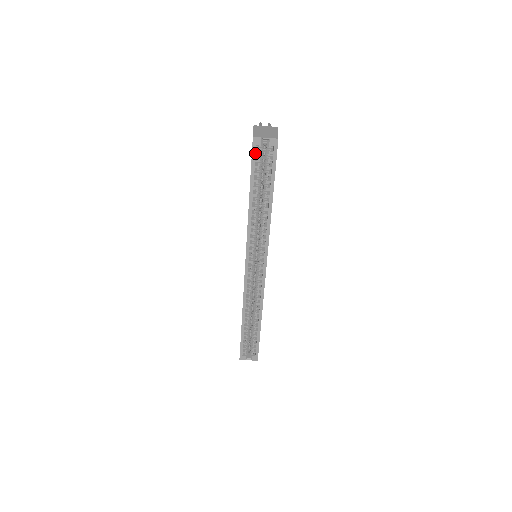
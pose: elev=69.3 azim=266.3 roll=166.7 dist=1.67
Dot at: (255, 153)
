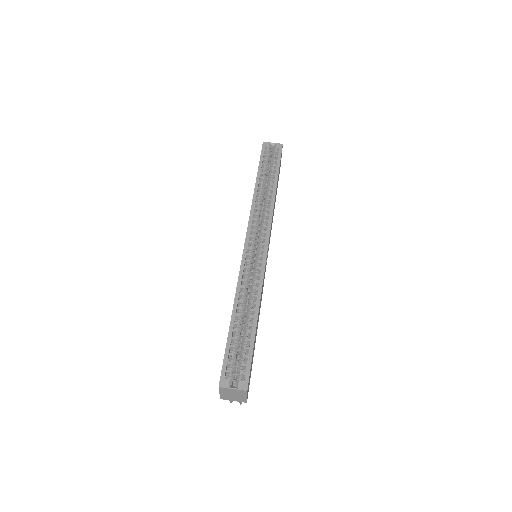
Dot at: (264, 151)
